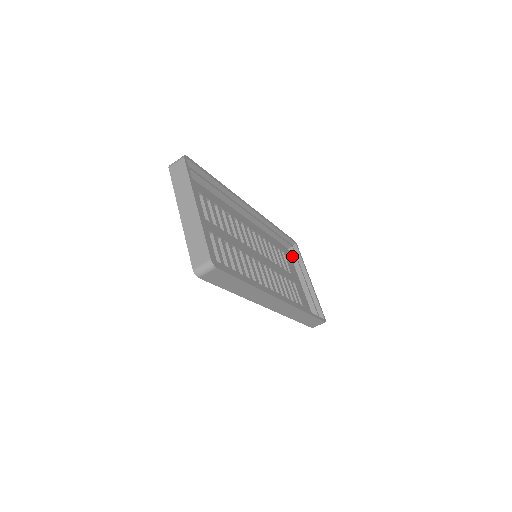
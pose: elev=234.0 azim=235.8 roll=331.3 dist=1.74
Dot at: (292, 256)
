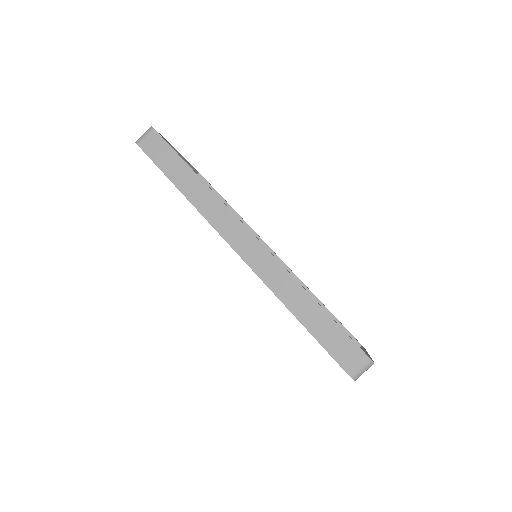
Dot at: occluded
